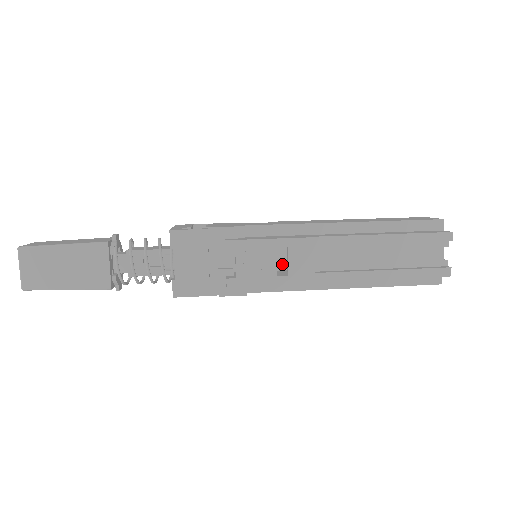
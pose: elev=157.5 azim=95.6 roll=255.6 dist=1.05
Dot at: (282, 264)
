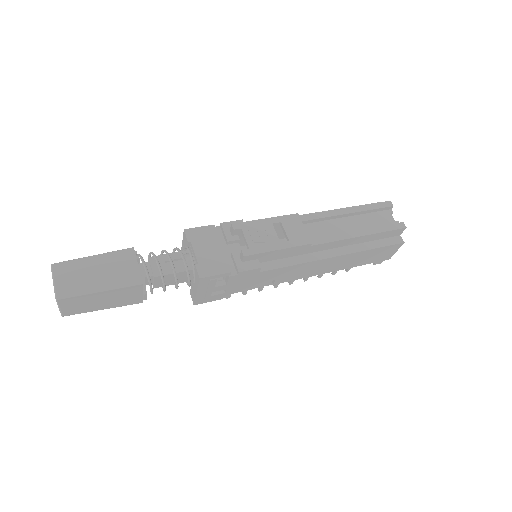
Dot at: occluded
